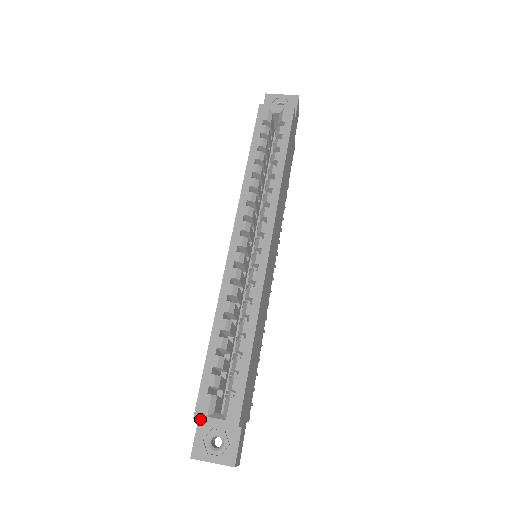
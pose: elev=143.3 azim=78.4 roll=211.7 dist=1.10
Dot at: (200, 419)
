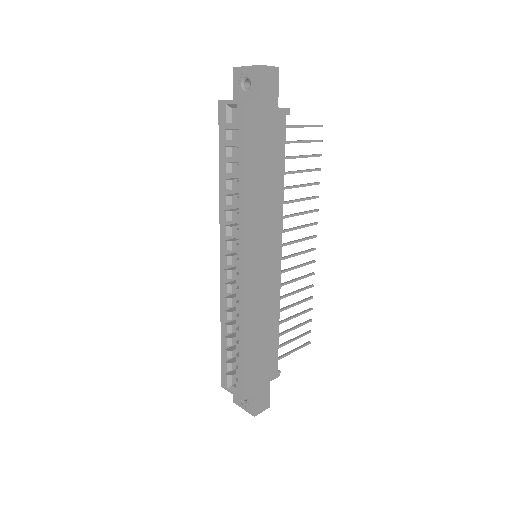
Dot at: (224, 388)
